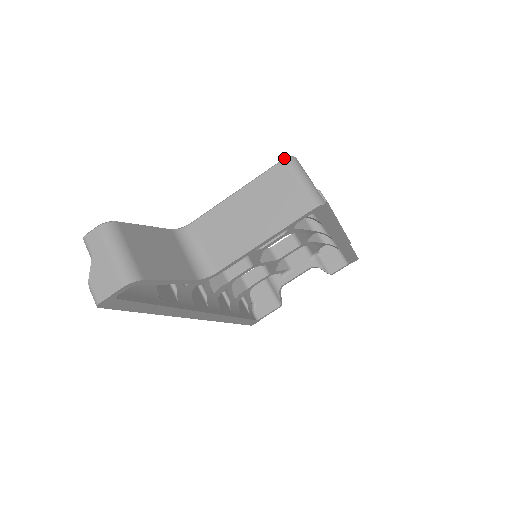
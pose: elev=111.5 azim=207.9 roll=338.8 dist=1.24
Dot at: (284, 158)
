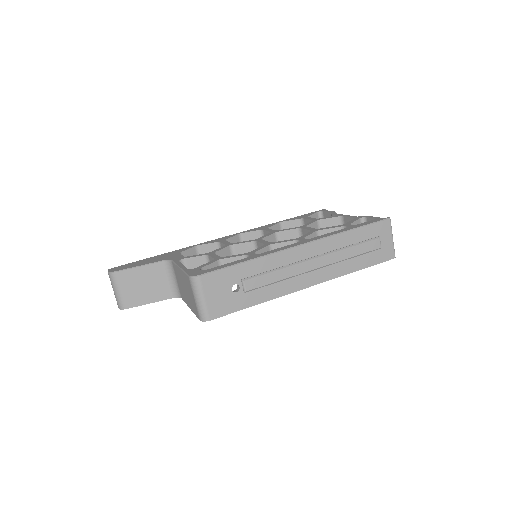
Dot at: (189, 276)
